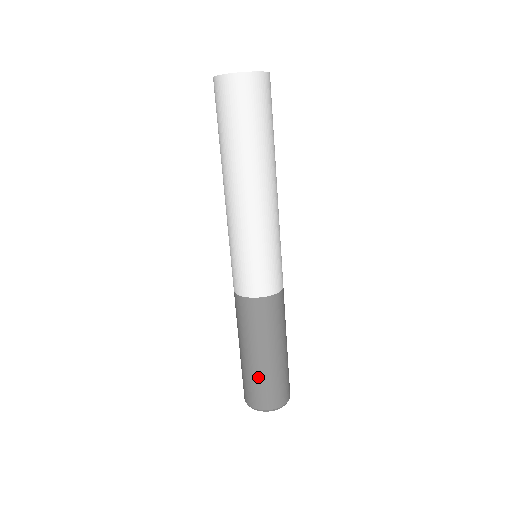
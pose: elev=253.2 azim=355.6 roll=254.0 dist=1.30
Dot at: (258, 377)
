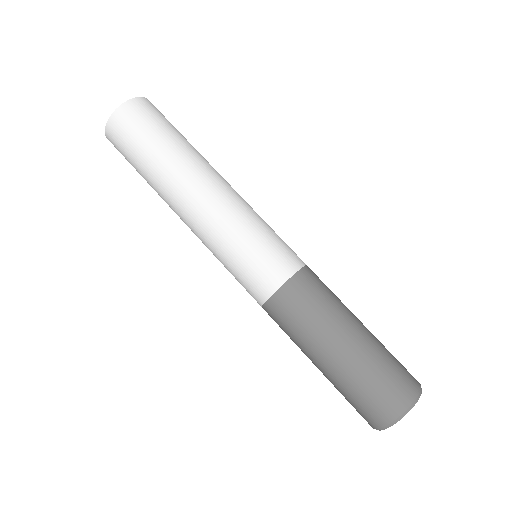
Dot at: (361, 374)
